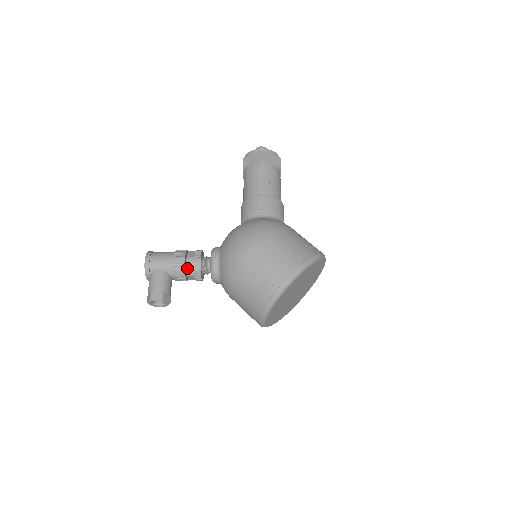
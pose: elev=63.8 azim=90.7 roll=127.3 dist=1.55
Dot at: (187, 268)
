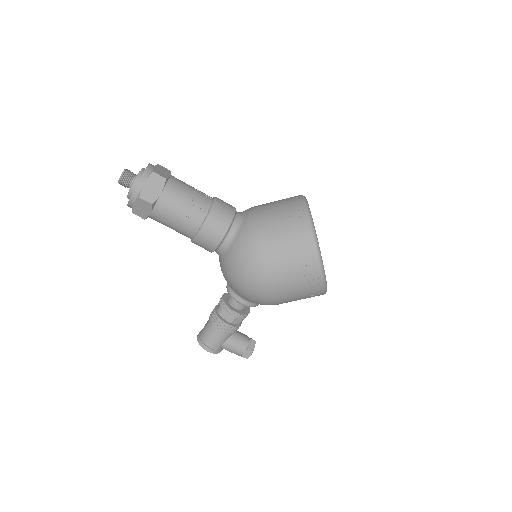
Dot at: (236, 324)
